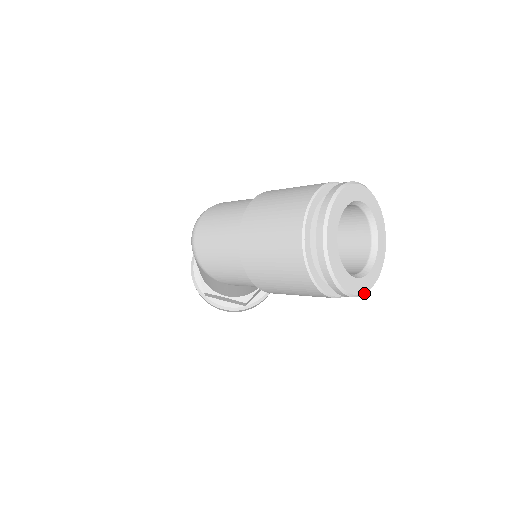
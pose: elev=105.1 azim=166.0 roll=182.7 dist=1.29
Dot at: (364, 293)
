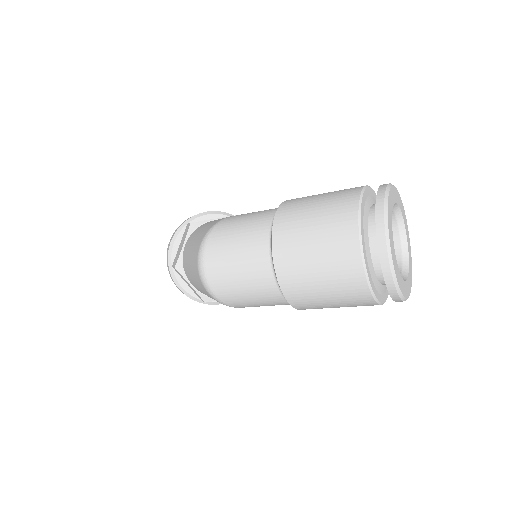
Dot at: (411, 283)
